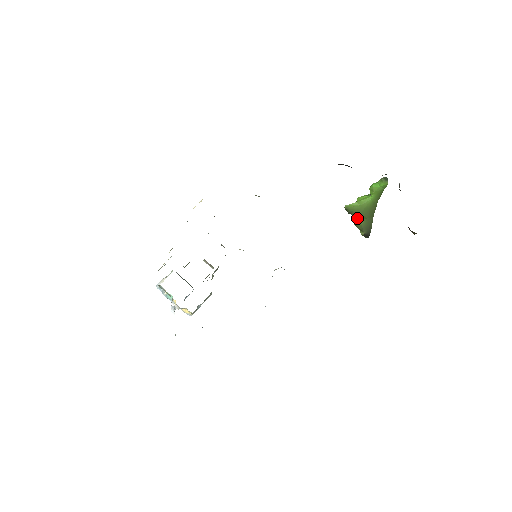
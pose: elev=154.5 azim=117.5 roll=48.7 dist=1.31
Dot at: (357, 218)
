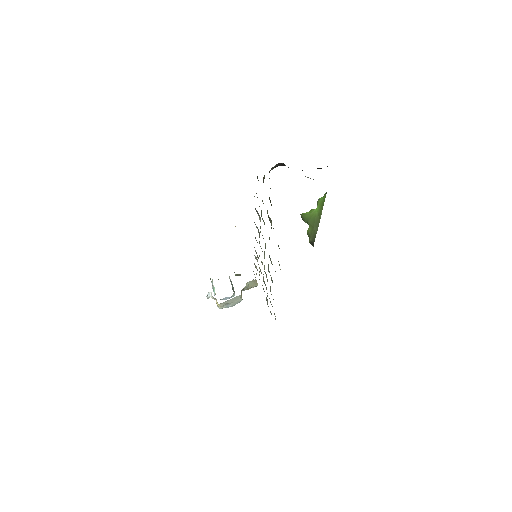
Dot at: (309, 227)
